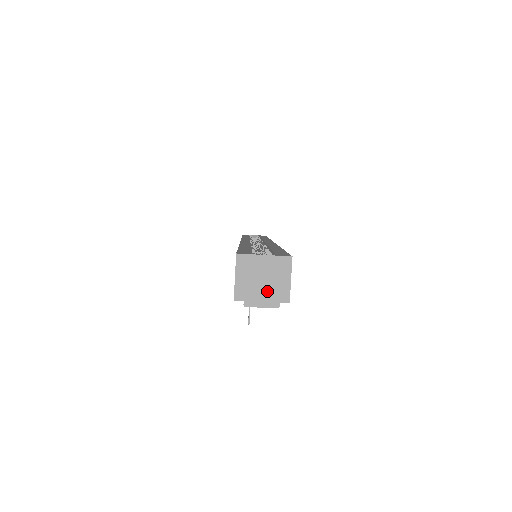
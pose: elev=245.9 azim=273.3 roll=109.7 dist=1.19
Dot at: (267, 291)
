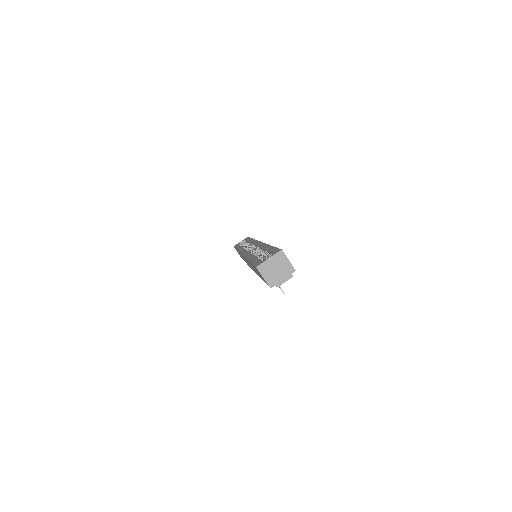
Dot at: (282, 273)
